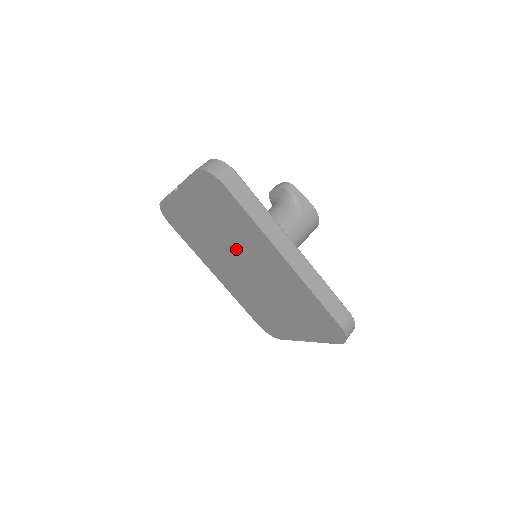
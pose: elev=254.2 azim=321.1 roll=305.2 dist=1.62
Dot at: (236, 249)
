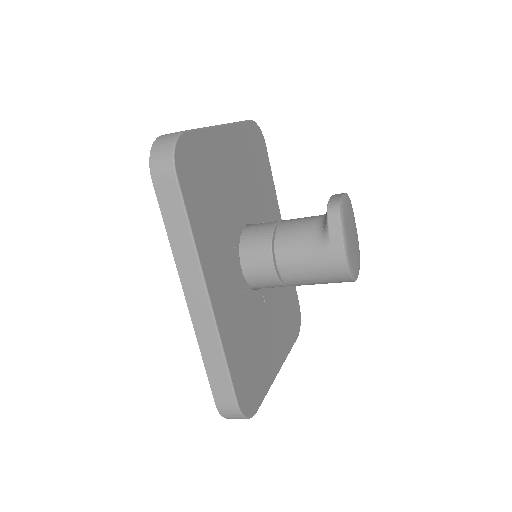
Dot at: occluded
